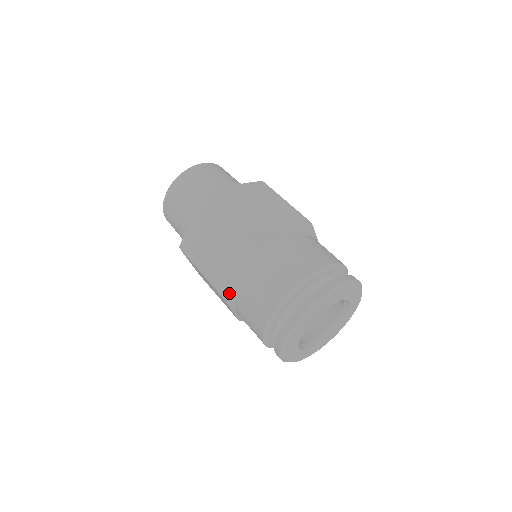
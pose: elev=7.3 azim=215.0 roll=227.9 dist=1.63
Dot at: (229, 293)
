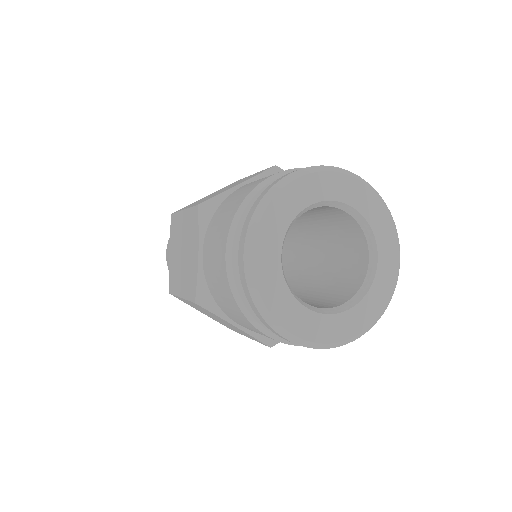
Dot at: (200, 293)
